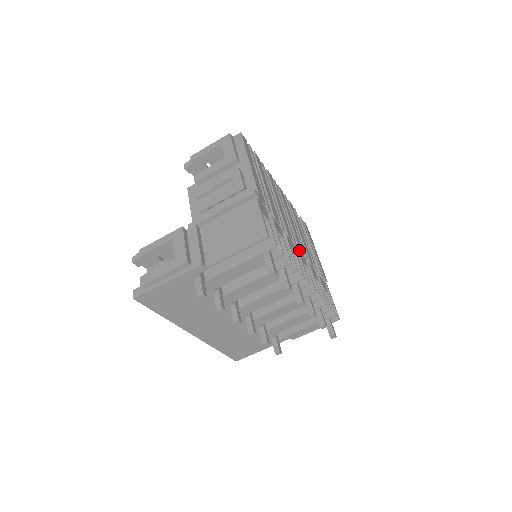
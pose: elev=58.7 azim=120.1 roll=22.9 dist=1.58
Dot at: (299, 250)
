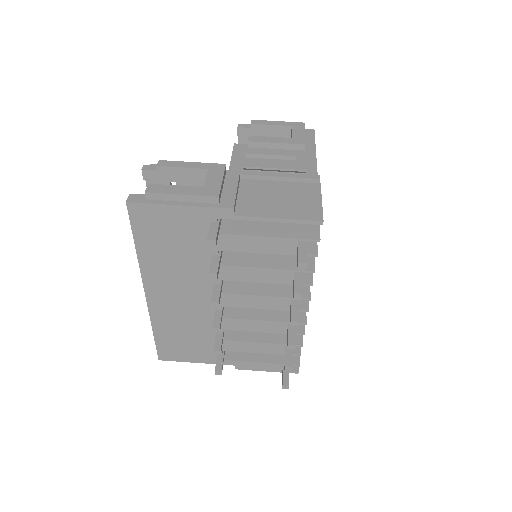
Dot at: occluded
